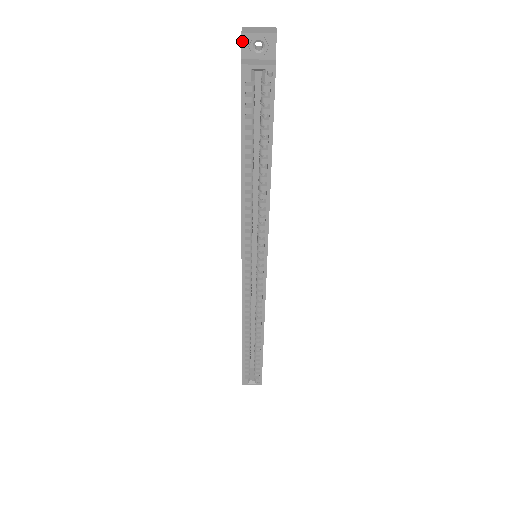
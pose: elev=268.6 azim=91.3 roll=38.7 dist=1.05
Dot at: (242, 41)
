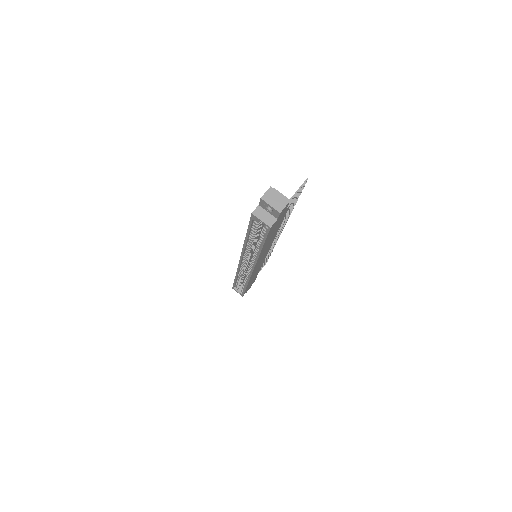
Dot at: (260, 201)
